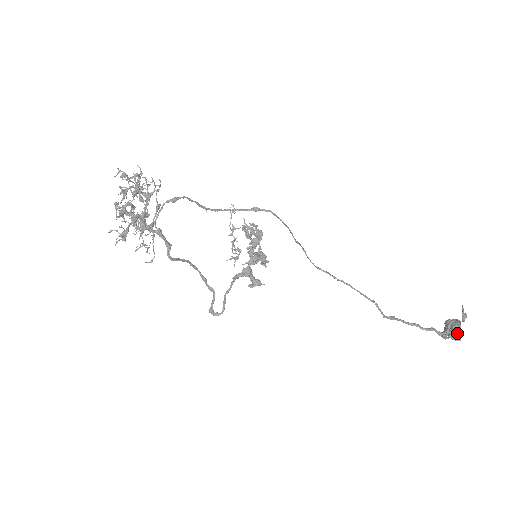
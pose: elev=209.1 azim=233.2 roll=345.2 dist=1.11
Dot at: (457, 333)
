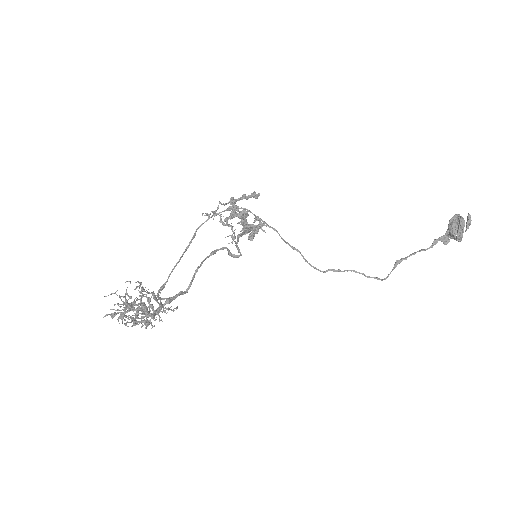
Dot at: (458, 241)
